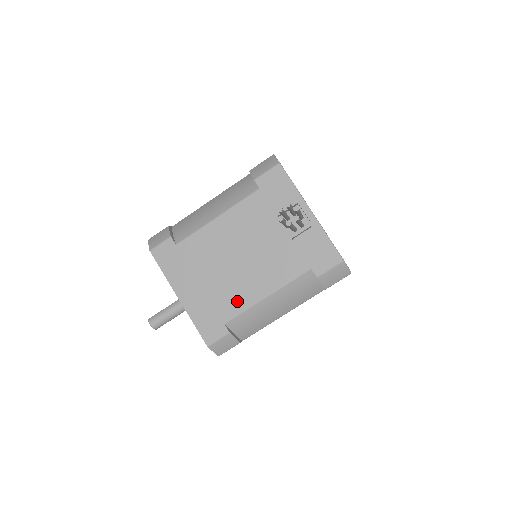
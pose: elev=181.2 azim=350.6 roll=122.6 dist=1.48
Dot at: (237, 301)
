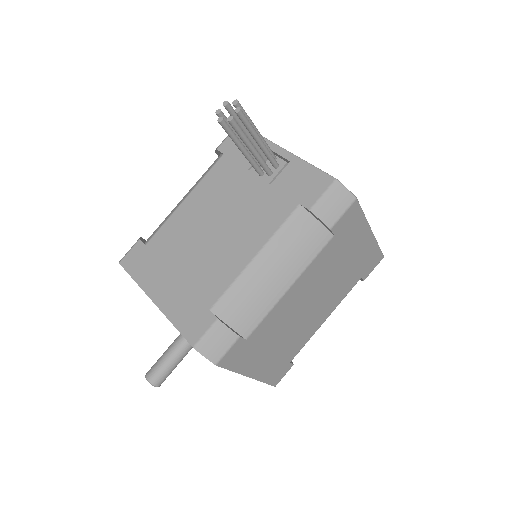
Dot at: (220, 277)
